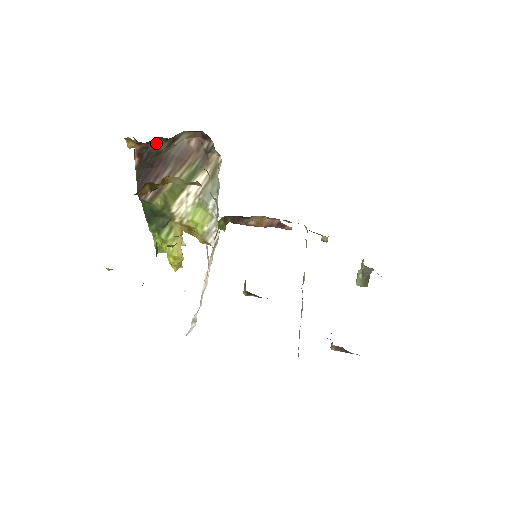
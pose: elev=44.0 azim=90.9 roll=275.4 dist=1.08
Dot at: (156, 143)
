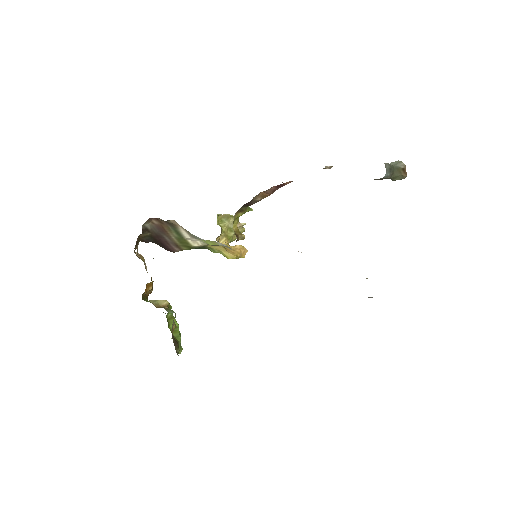
Dot at: (142, 236)
